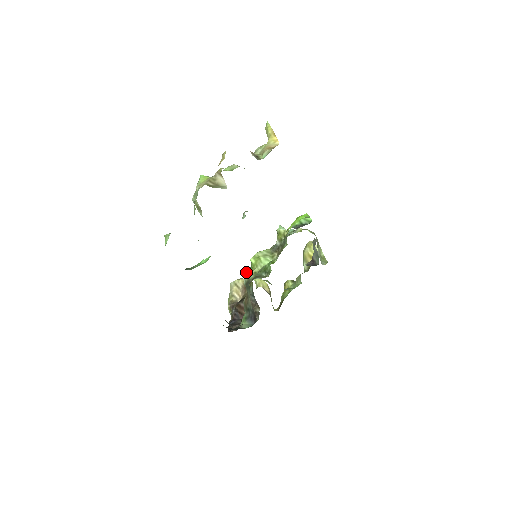
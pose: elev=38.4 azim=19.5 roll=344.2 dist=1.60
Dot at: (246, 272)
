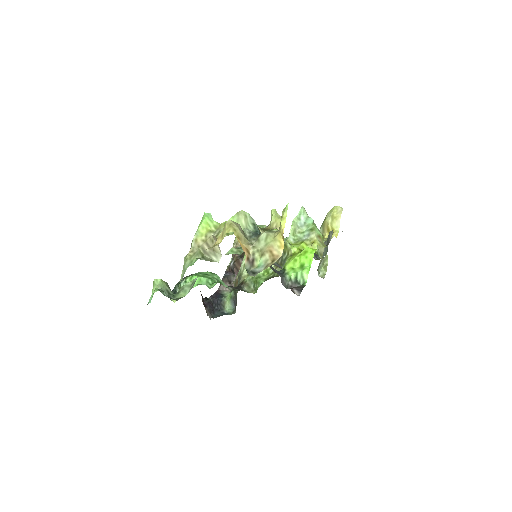
Dot at: occluded
